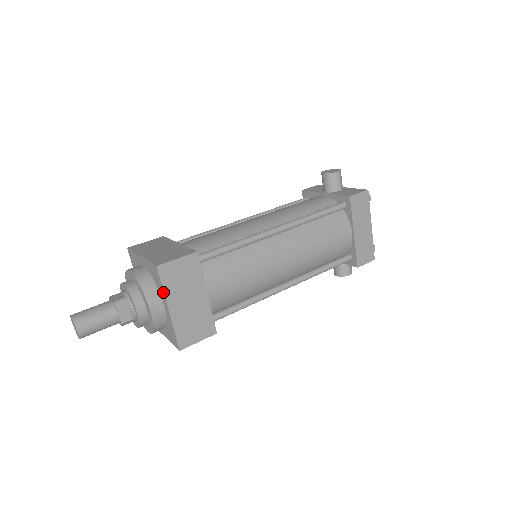
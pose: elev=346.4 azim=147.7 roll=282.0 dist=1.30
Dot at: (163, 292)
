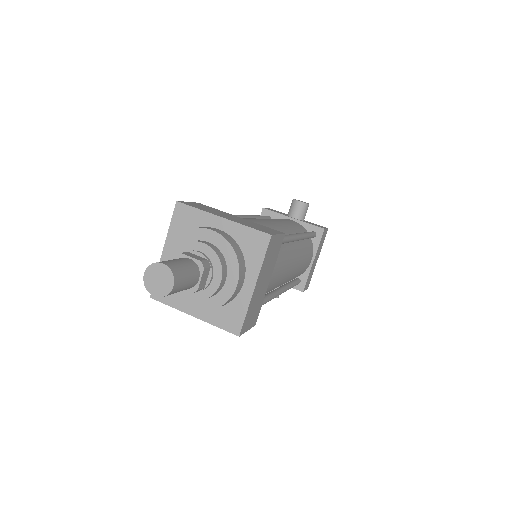
Dot at: (261, 265)
